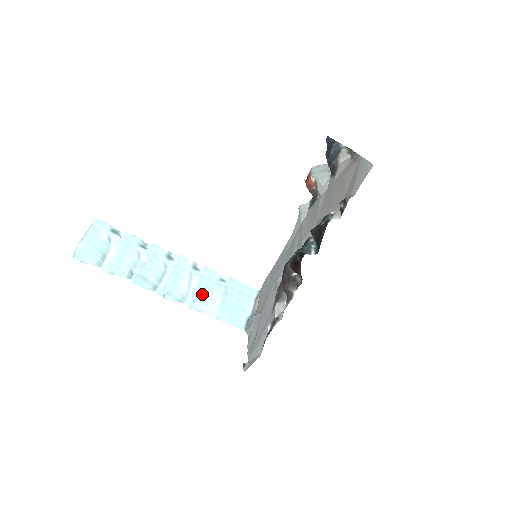
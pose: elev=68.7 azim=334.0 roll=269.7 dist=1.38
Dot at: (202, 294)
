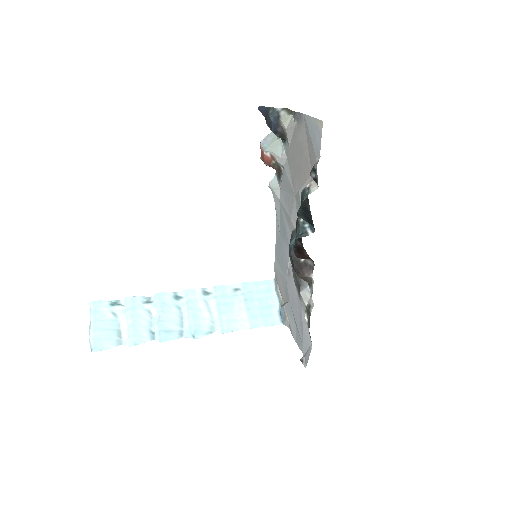
Dot at: (226, 314)
